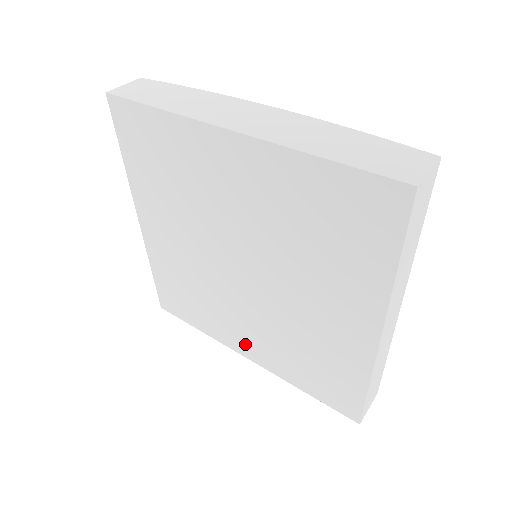
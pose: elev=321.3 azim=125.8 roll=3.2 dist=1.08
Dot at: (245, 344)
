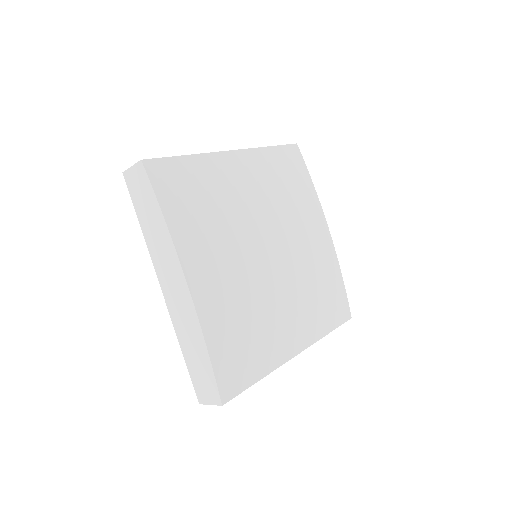
Dot at: occluded
